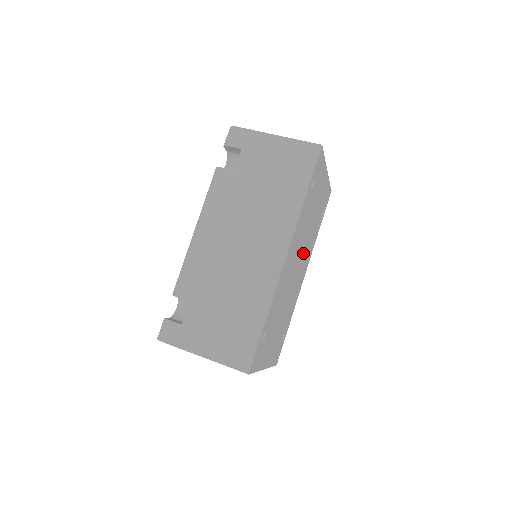
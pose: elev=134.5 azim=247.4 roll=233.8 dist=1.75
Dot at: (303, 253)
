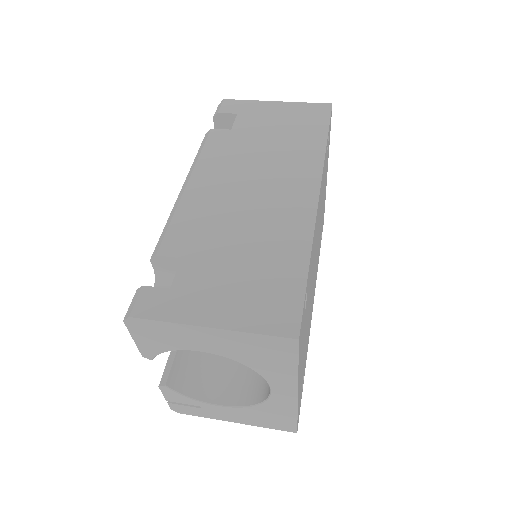
Dot at: (317, 252)
